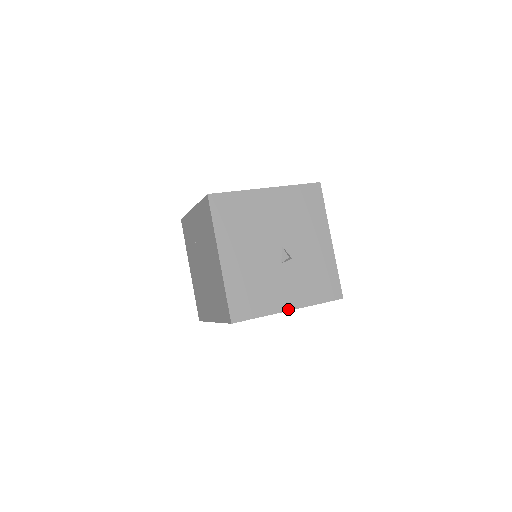
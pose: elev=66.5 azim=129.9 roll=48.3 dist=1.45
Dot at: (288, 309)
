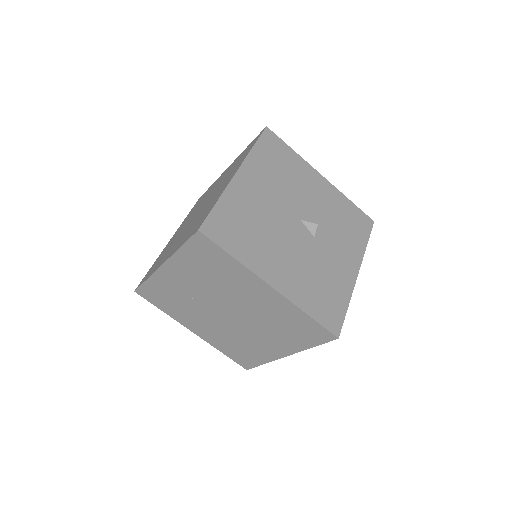
Dot at: (356, 274)
